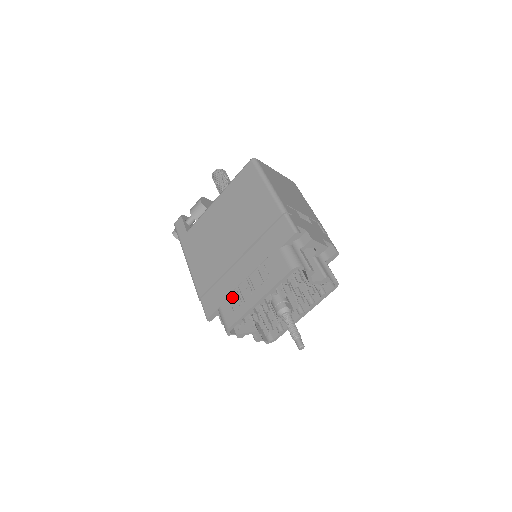
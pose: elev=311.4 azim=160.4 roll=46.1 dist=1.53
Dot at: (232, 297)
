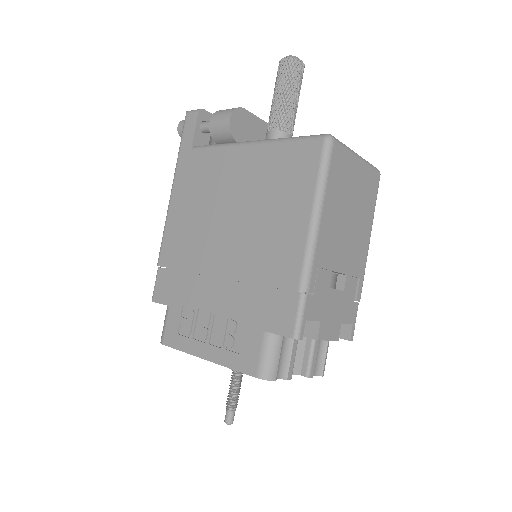
Dot at: (186, 313)
